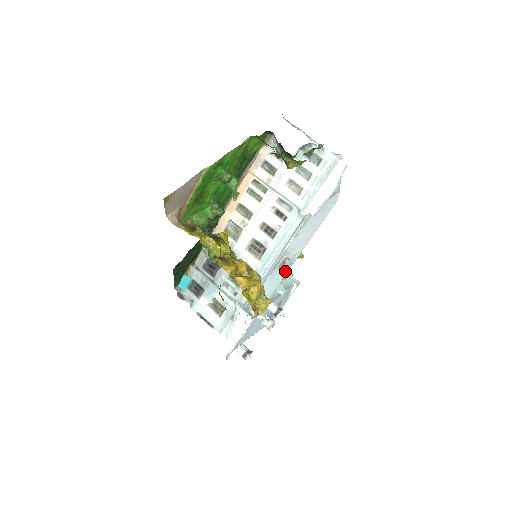
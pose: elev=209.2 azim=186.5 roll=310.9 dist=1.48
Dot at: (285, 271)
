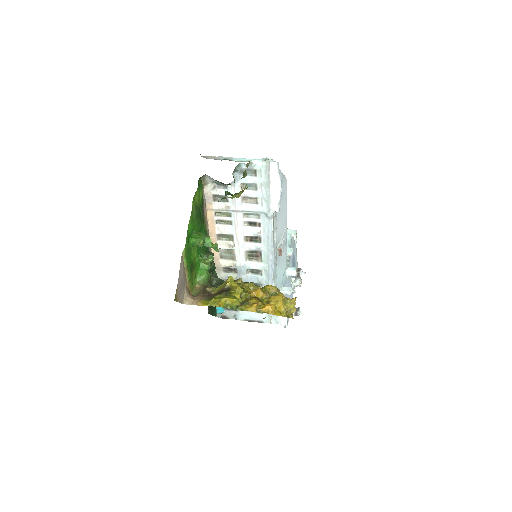
Dot at: (284, 251)
